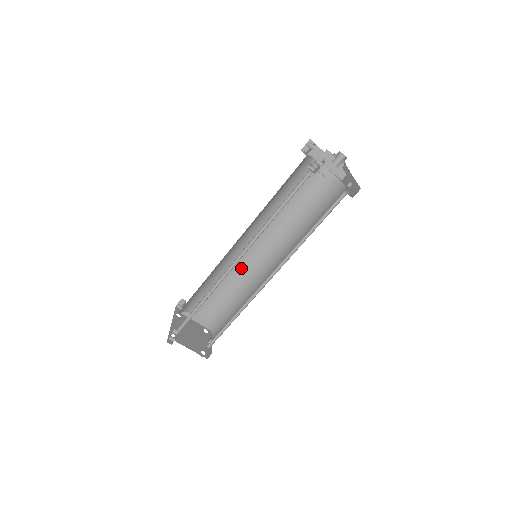
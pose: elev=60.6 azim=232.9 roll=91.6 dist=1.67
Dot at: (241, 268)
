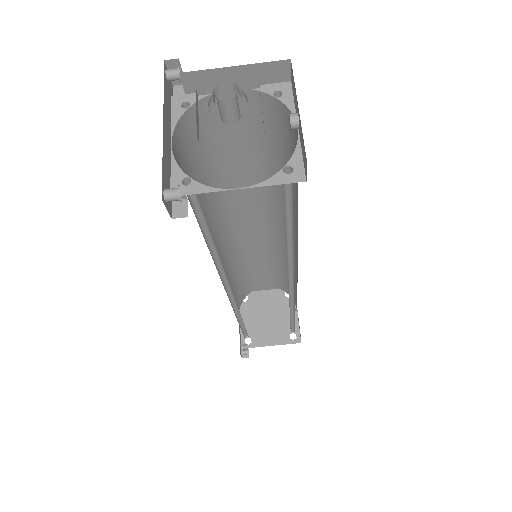
Dot at: (263, 243)
